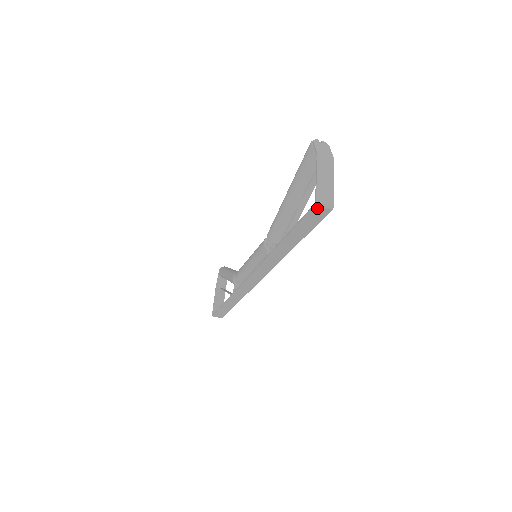
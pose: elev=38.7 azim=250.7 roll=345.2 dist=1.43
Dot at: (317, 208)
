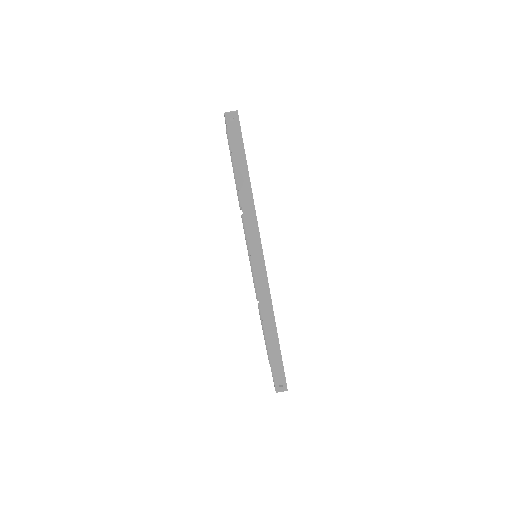
Dot at: (228, 117)
